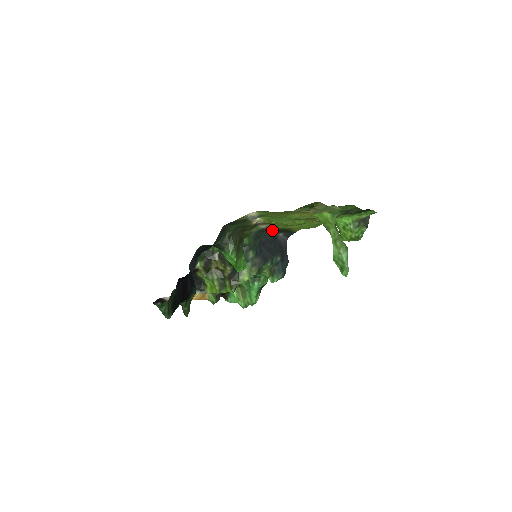
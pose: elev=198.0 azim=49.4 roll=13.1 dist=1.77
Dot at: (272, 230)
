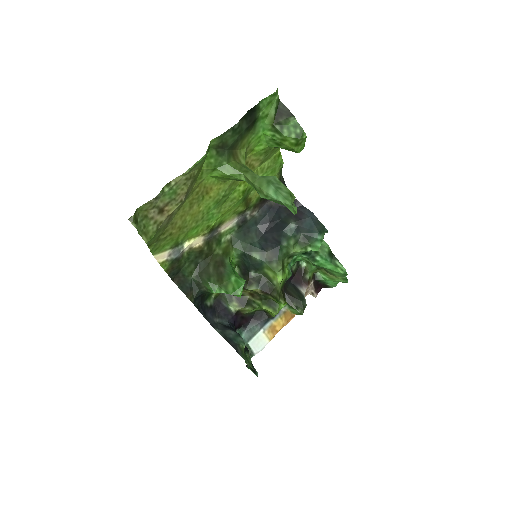
Dot at: (251, 213)
